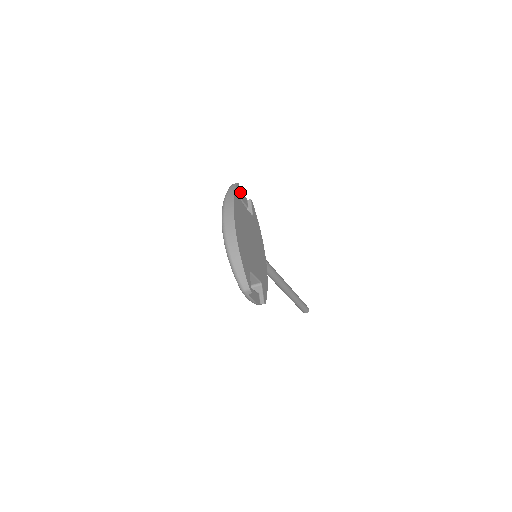
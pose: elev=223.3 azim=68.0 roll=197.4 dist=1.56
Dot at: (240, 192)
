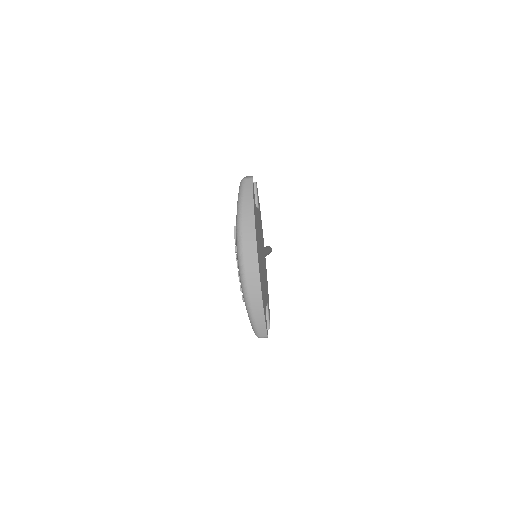
Dot at: occluded
